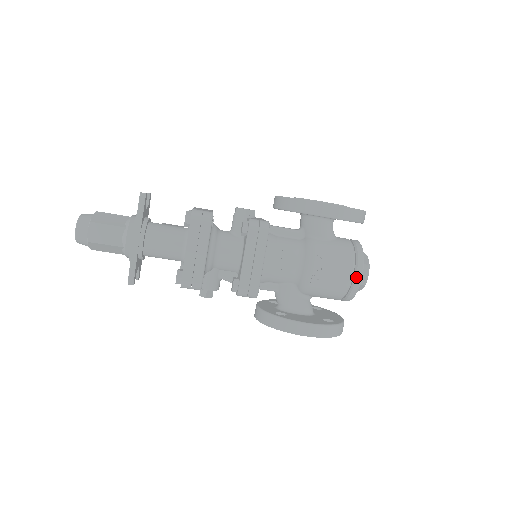
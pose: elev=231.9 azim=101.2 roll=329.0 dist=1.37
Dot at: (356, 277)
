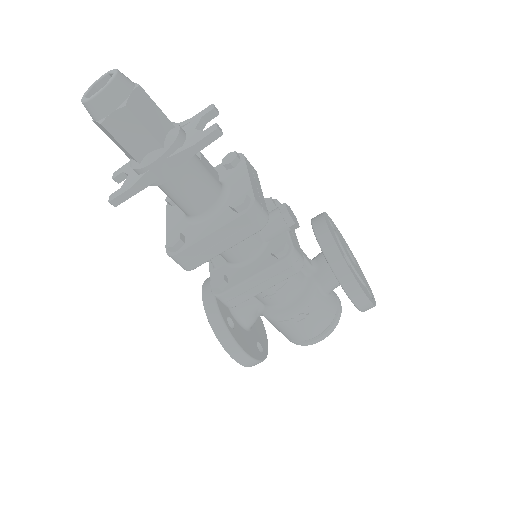
Dot at: (315, 340)
